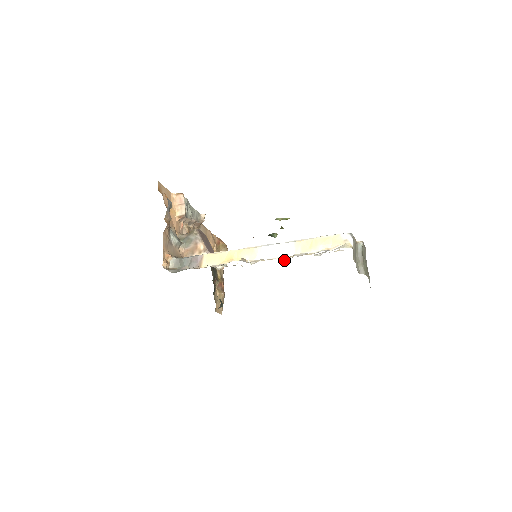
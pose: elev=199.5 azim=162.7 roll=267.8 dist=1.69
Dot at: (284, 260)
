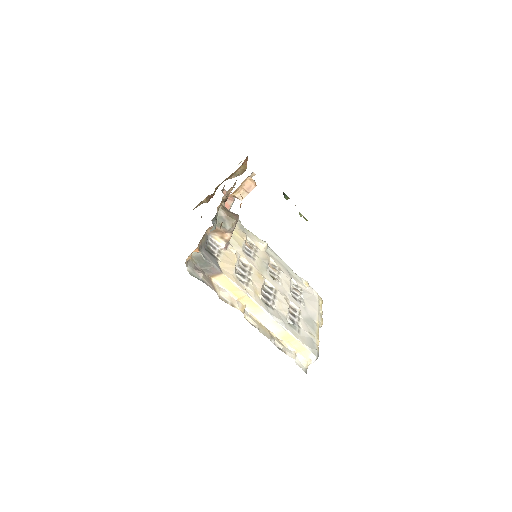
Dot at: (270, 262)
